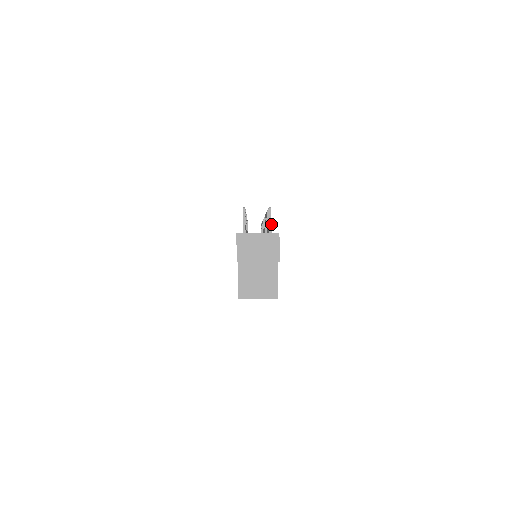
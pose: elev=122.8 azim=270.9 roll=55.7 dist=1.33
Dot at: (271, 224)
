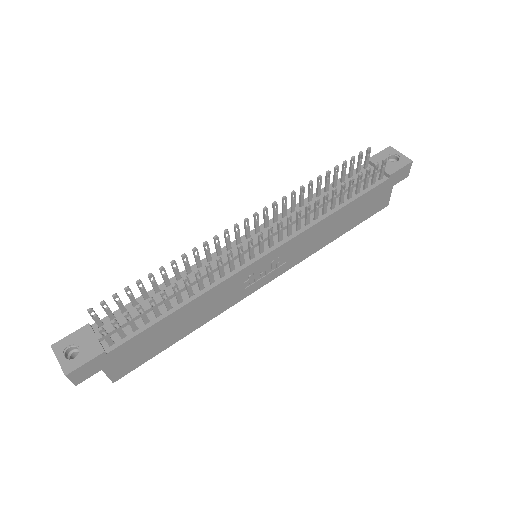
Dot at: (105, 339)
